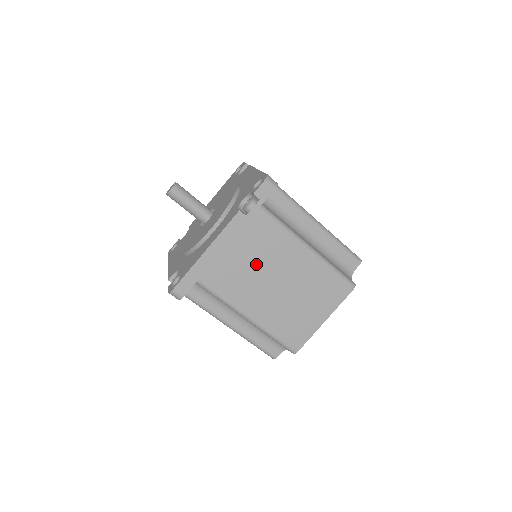
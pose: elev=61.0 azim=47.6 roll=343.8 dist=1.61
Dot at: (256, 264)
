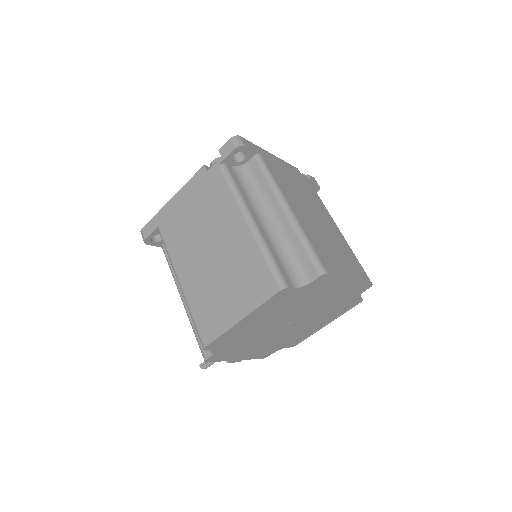
Dot at: (303, 194)
